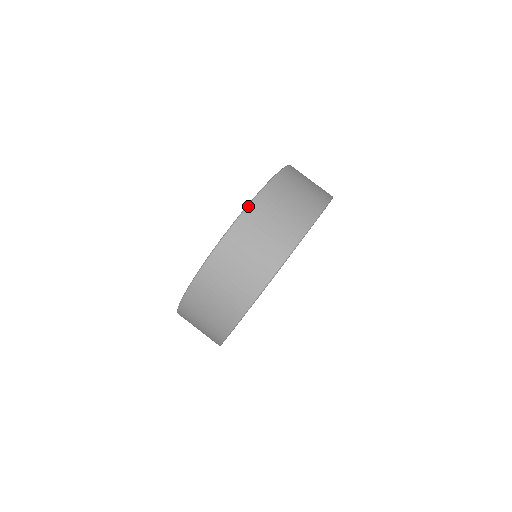
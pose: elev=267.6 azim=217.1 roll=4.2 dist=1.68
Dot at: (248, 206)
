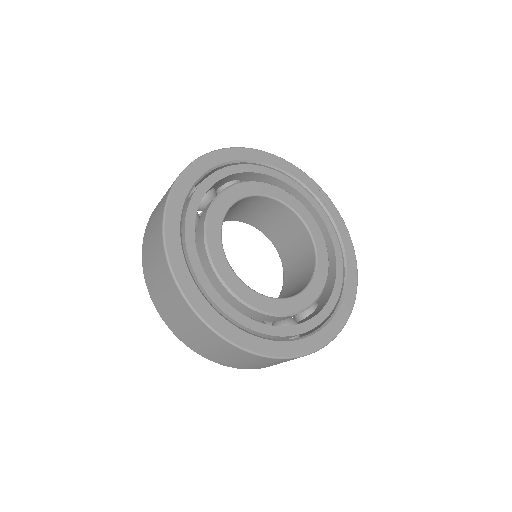
Dot at: (145, 230)
